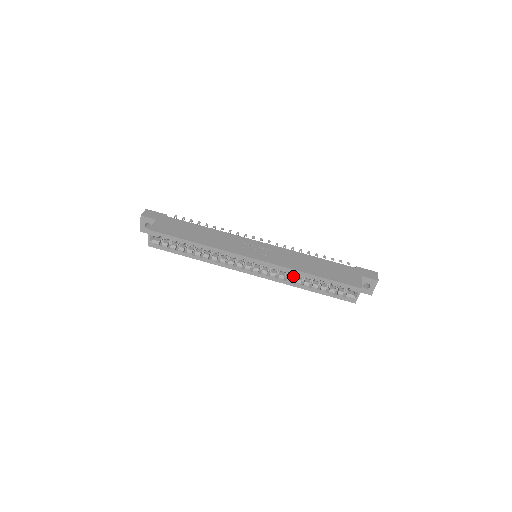
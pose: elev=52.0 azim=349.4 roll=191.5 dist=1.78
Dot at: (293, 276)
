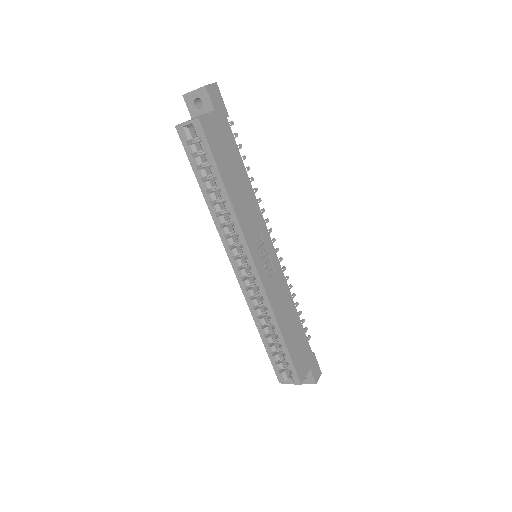
Dot at: (264, 311)
